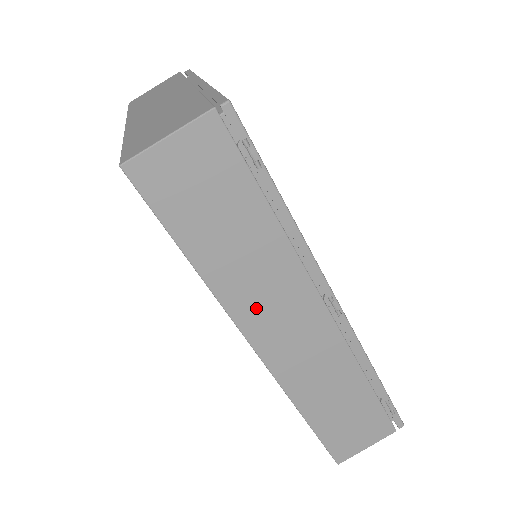
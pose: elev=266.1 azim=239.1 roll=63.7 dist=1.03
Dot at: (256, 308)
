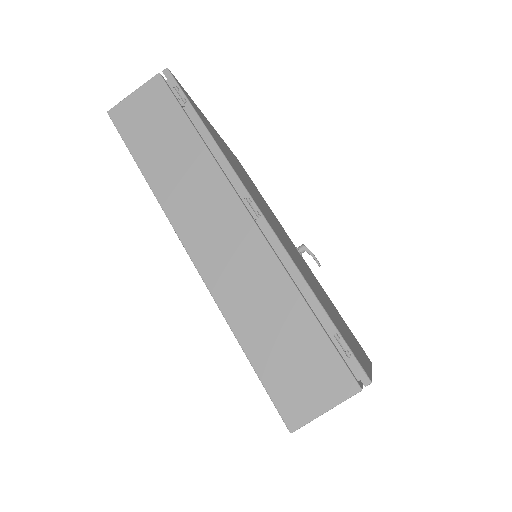
Dot at: (186, 209)
